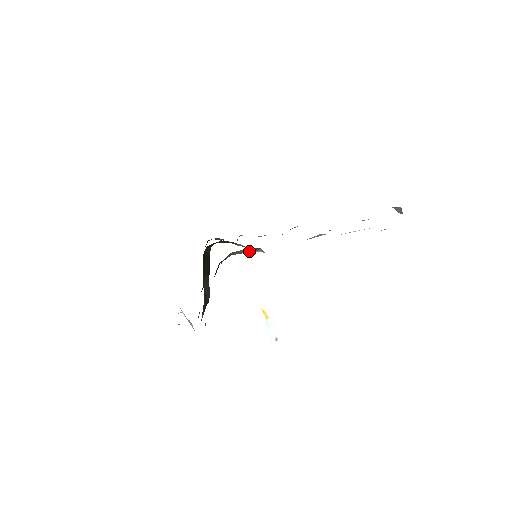
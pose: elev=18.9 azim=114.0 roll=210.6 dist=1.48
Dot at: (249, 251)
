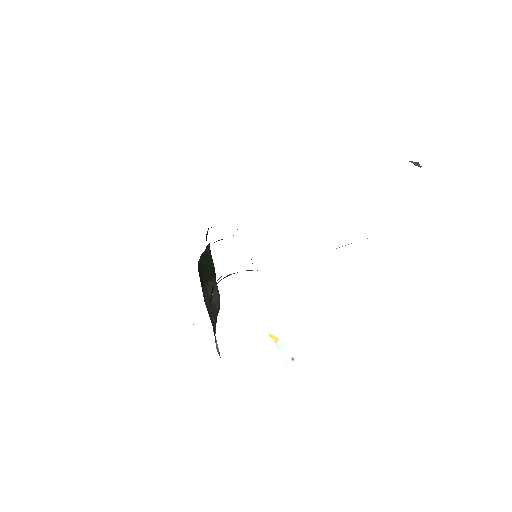
Dot at: occluded
